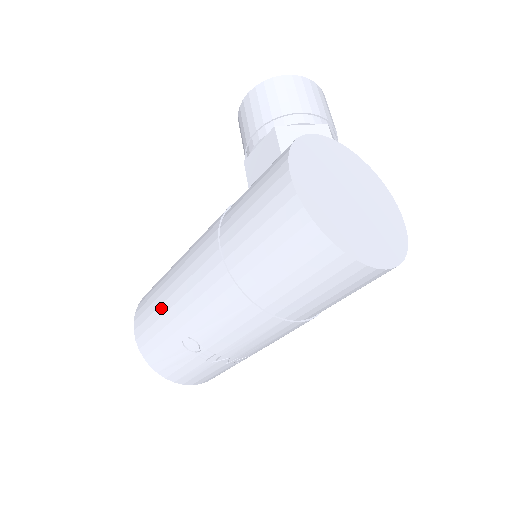
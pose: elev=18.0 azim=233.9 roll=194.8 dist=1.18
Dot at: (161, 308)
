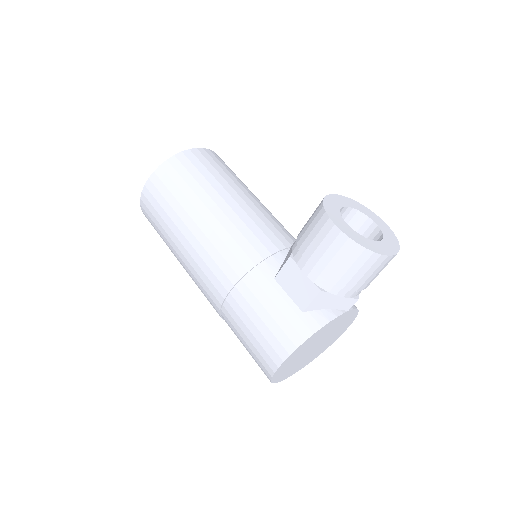
Dot at: (170, 231)
